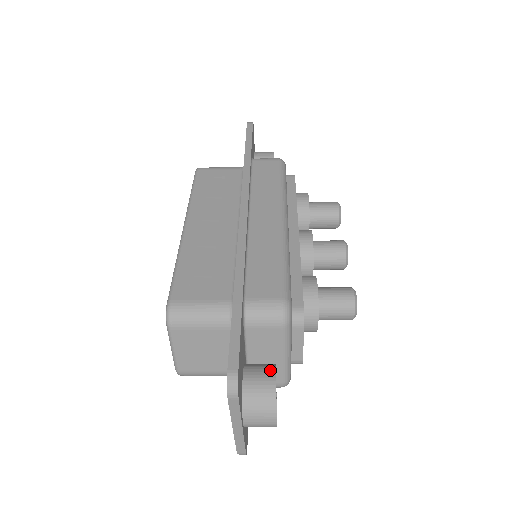
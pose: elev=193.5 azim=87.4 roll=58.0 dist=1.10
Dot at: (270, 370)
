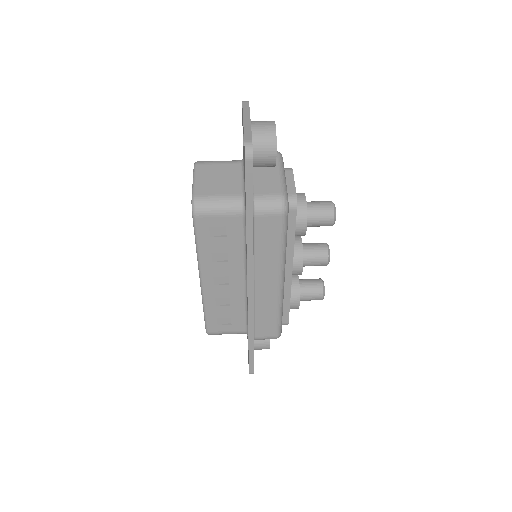
Dot at: (267, 342)
